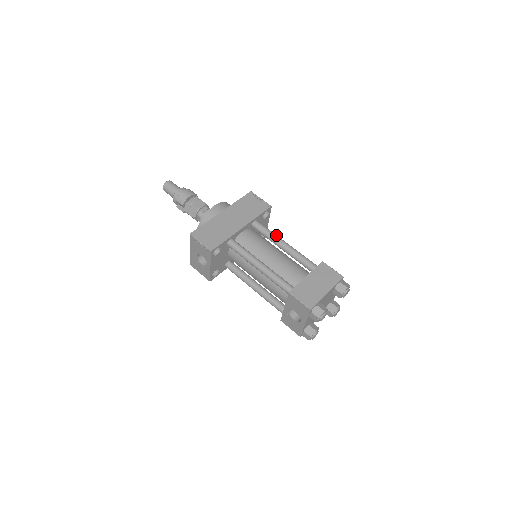
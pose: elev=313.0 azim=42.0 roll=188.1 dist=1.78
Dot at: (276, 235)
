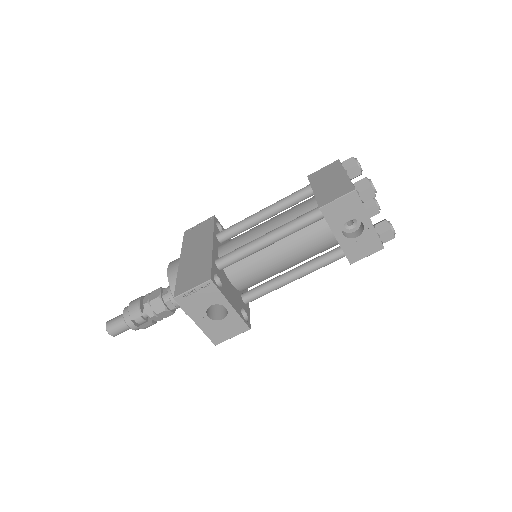
Dot at: (247, 218)
